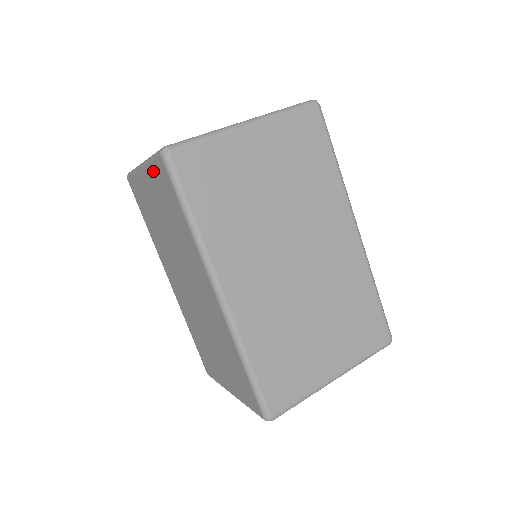
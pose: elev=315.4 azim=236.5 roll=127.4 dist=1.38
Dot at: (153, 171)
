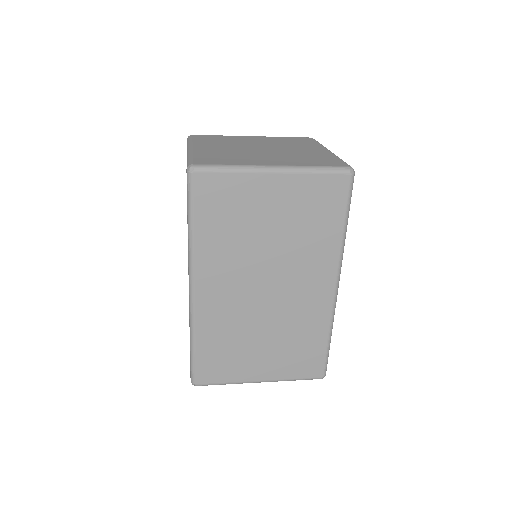
Dot at: occluded
